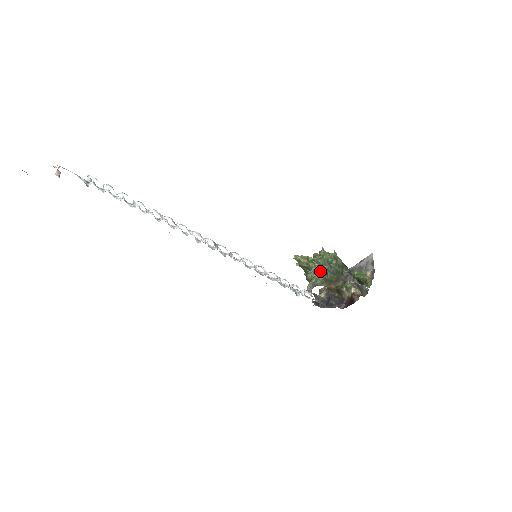
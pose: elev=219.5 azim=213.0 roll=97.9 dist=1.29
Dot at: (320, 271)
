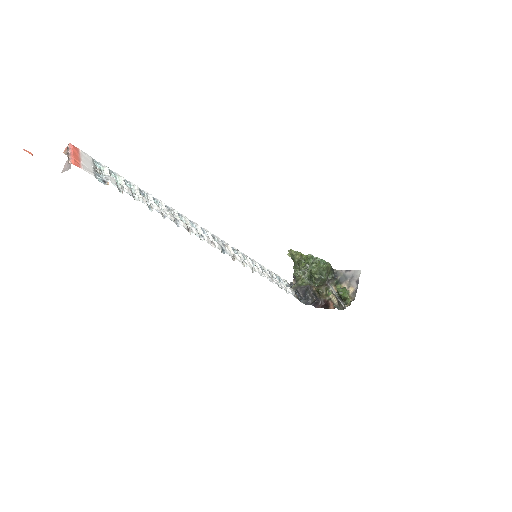
Dot at: (309, 274)
